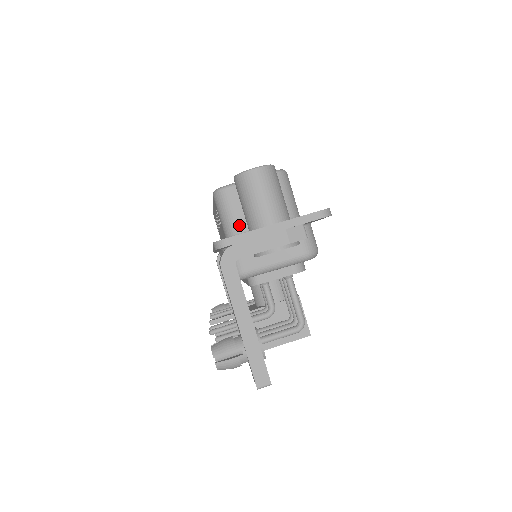
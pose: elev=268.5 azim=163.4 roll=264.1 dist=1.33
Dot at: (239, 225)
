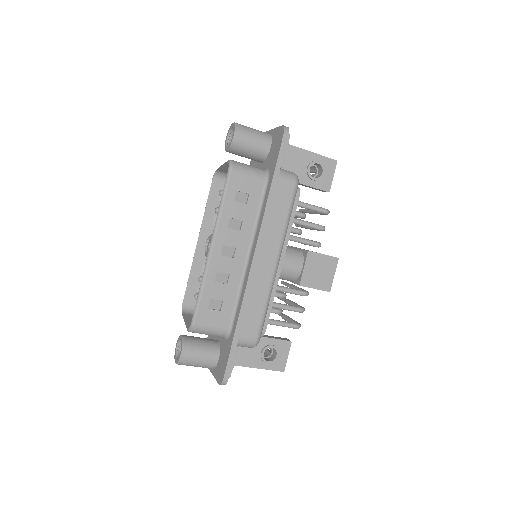
Dot at: occluded
